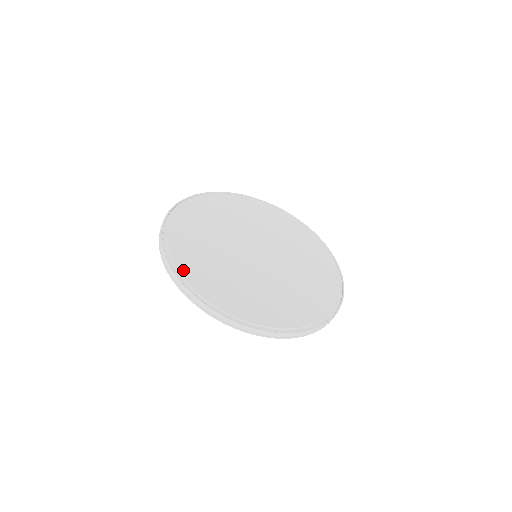
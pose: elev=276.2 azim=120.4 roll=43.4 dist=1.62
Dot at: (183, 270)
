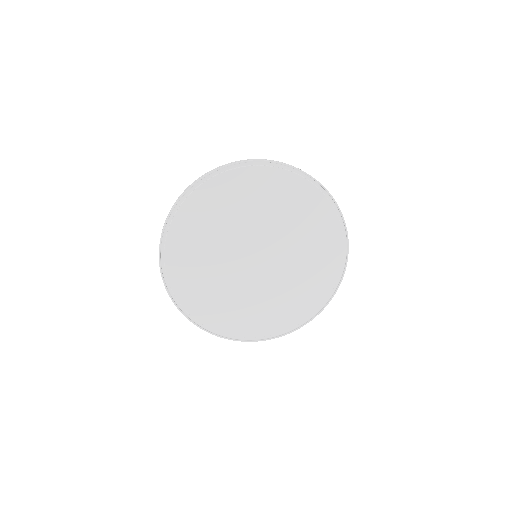
Dot at: (169, 266)
